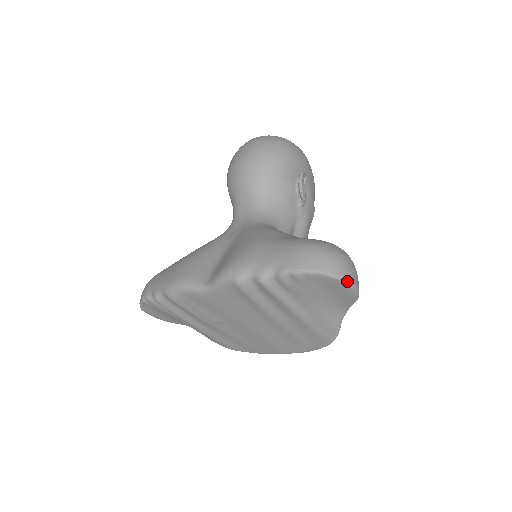
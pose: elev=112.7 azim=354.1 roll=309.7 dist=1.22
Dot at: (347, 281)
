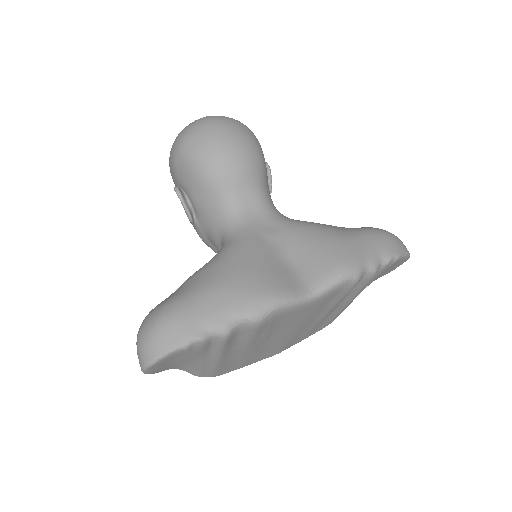
Dot at: occluded
